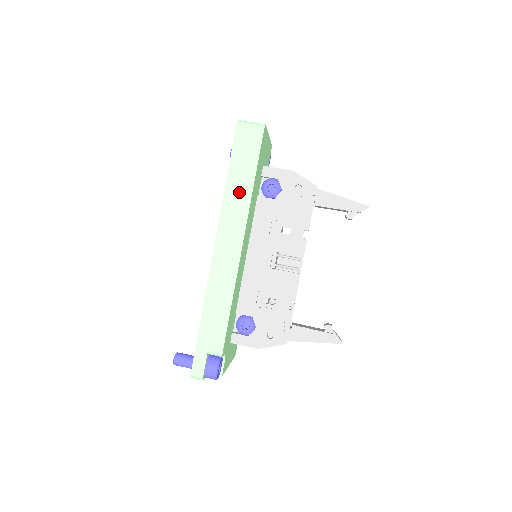
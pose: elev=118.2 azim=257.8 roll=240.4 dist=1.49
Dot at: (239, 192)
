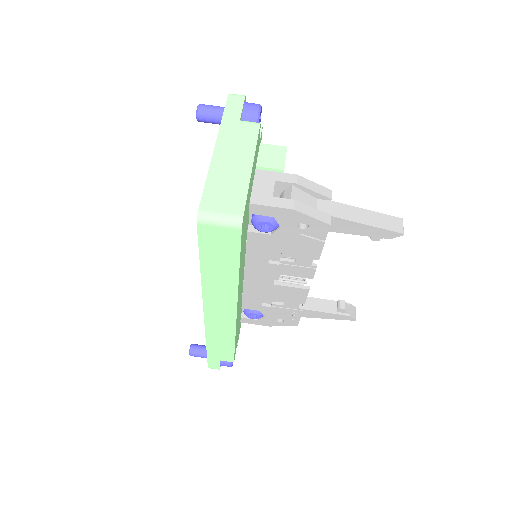
Dot at: (221, 281)
